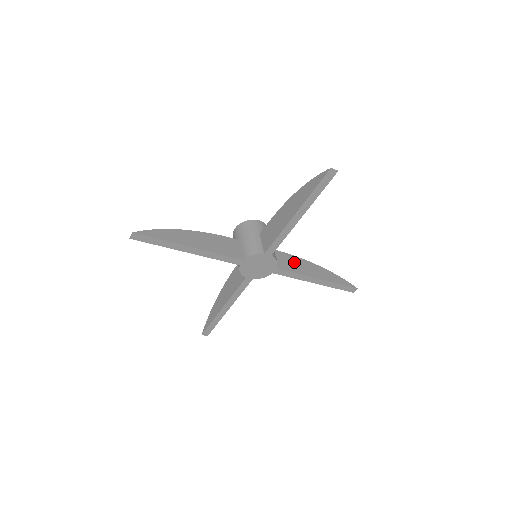
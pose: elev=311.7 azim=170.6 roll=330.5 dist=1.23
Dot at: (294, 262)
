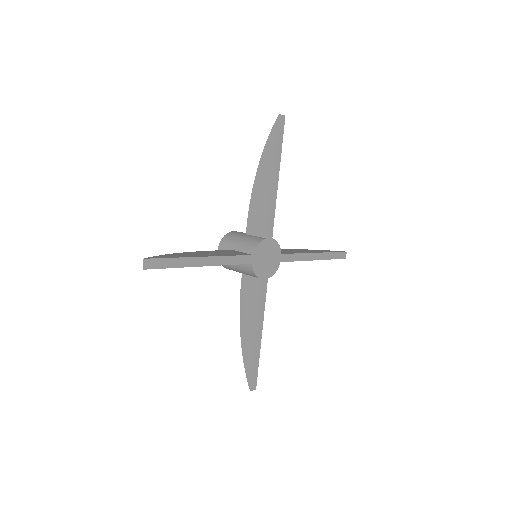
Dot at: (287, 251)
